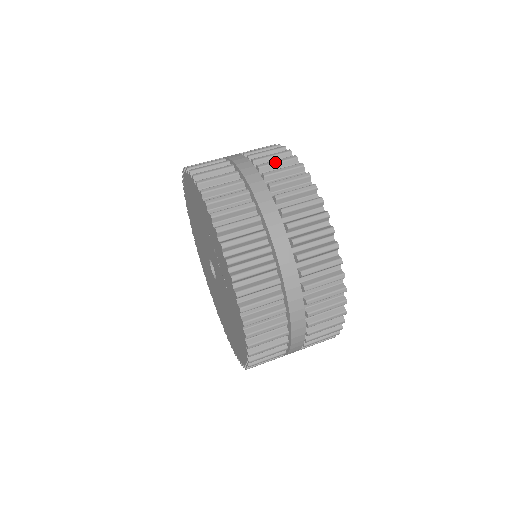
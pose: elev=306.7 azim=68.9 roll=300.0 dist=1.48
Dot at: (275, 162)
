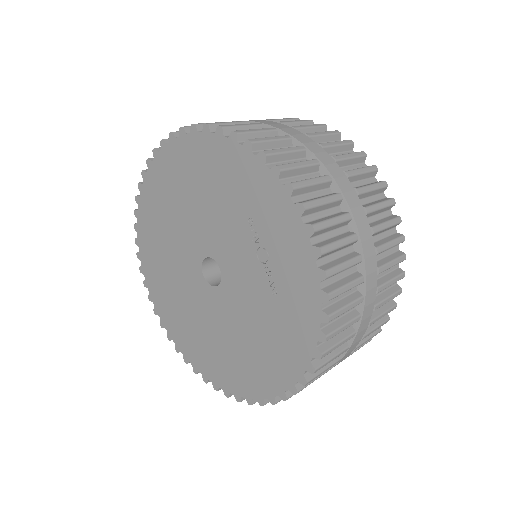
Dot at: (323, 133)
